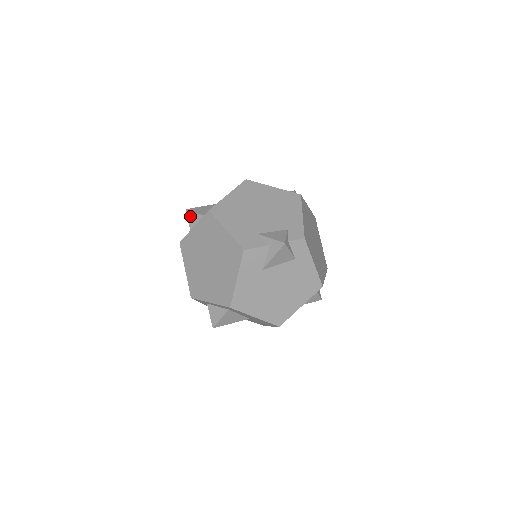
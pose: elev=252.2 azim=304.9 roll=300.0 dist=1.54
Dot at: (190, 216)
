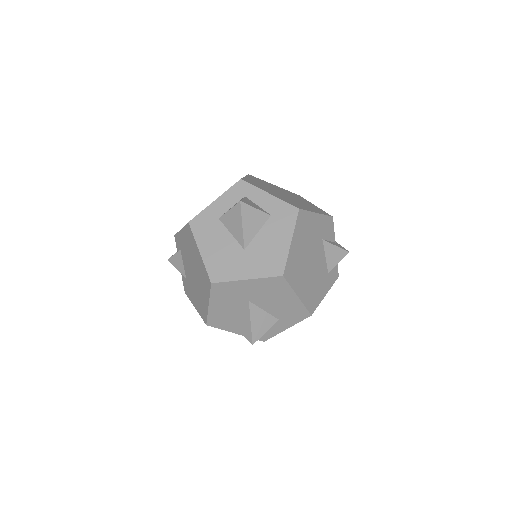
Dot at: occluded
